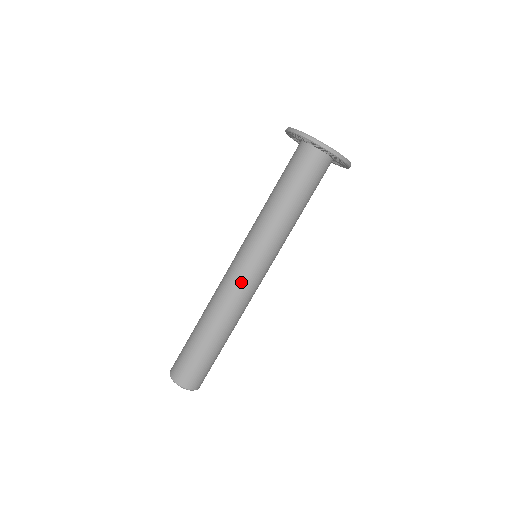
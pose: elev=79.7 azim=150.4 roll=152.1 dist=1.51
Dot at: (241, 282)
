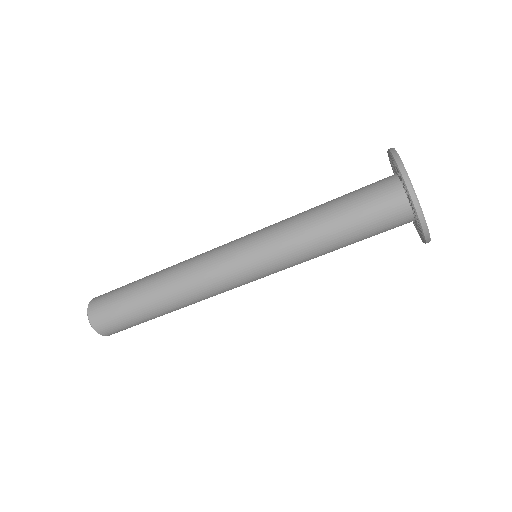
Dot at: (230, 288)
